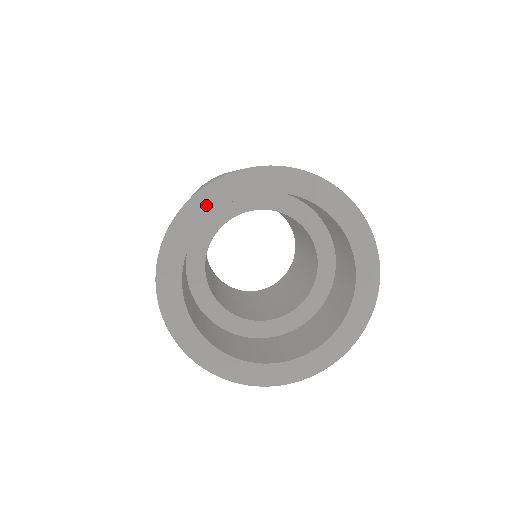
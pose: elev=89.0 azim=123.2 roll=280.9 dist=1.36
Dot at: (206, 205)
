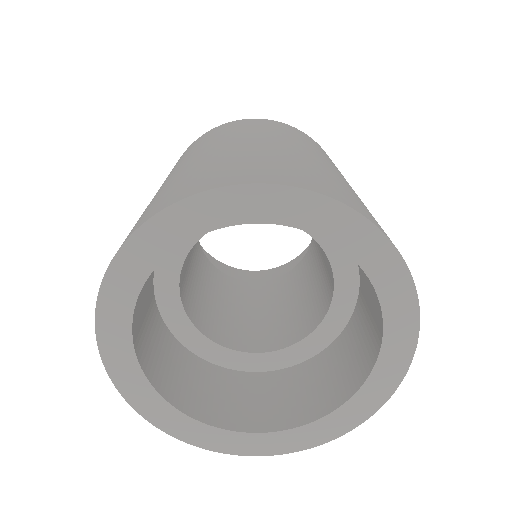
Dot at: (227, 209)
